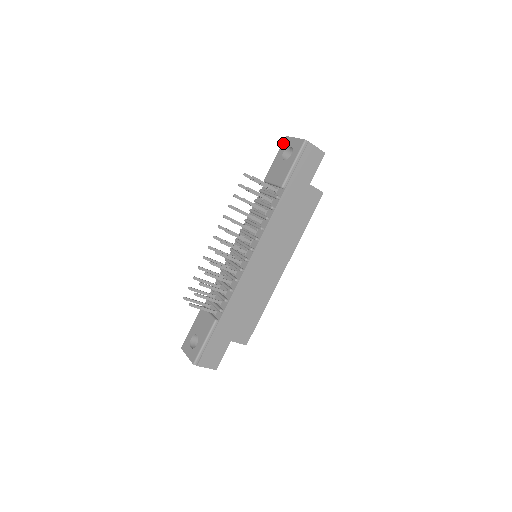
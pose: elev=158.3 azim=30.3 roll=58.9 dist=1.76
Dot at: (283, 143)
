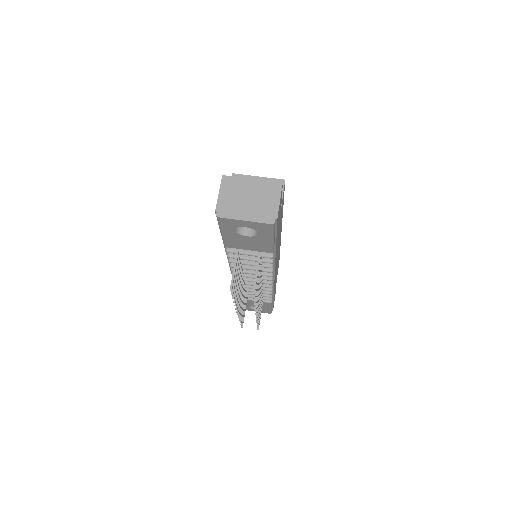
Dot at: (222, 224)
